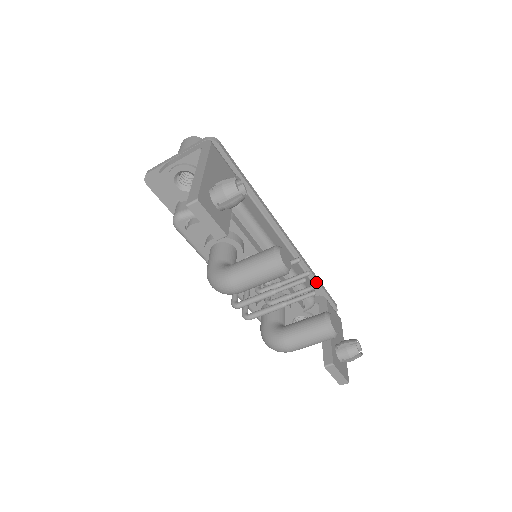
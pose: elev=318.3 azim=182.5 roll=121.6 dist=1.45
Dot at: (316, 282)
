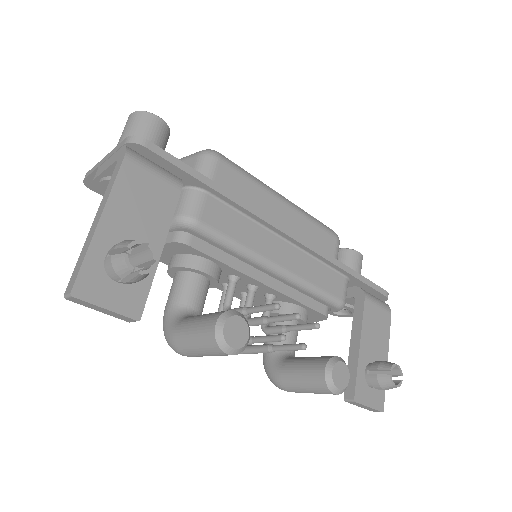
Dot at: (349, 275)
